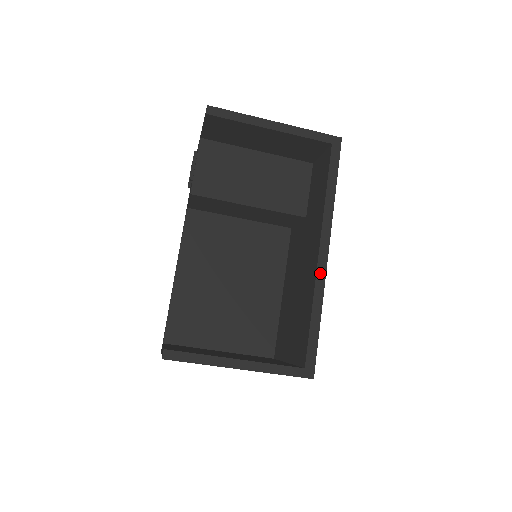
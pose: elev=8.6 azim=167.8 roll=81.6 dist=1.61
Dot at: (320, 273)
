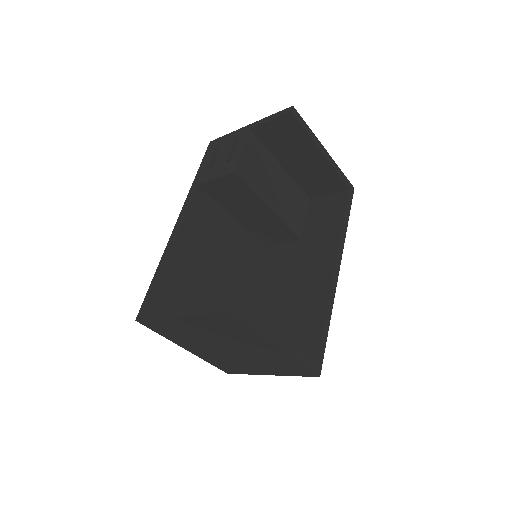
Dot at: (333, 285)
